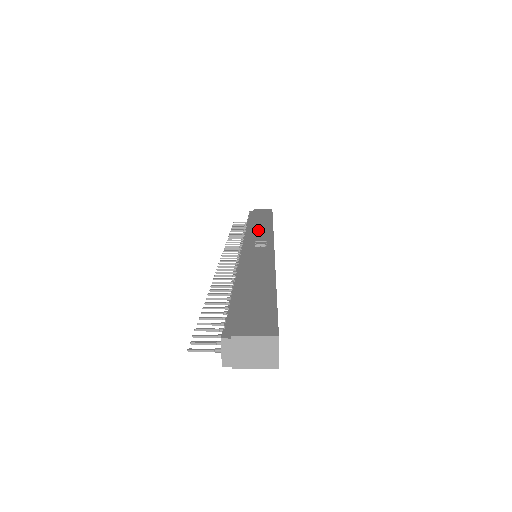
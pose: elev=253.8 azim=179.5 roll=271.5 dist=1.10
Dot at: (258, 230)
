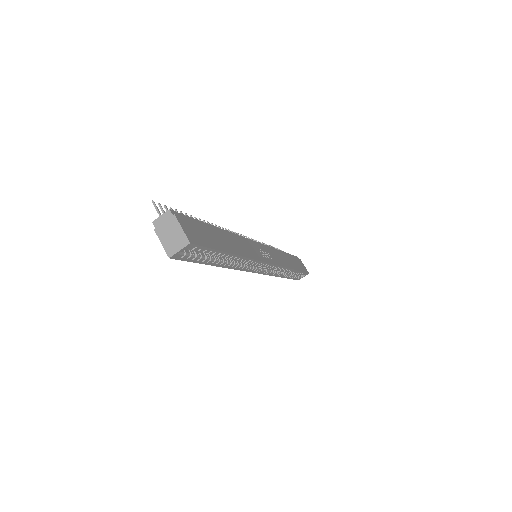
Dot at: (280, 256)
